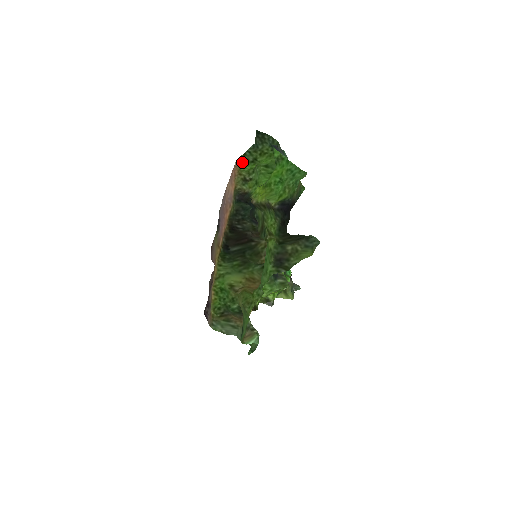
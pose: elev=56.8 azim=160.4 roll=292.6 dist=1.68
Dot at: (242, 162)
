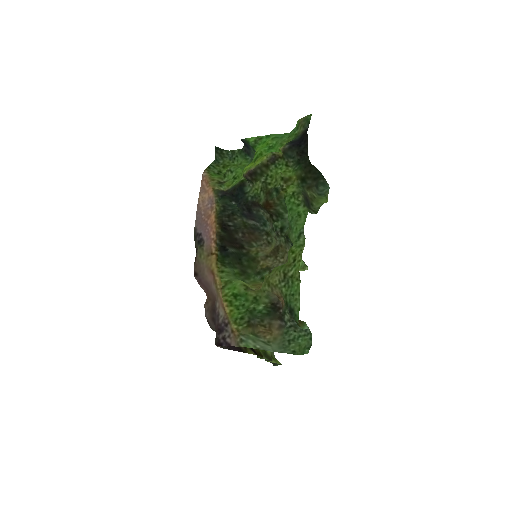
Dot at: (209, 173)
